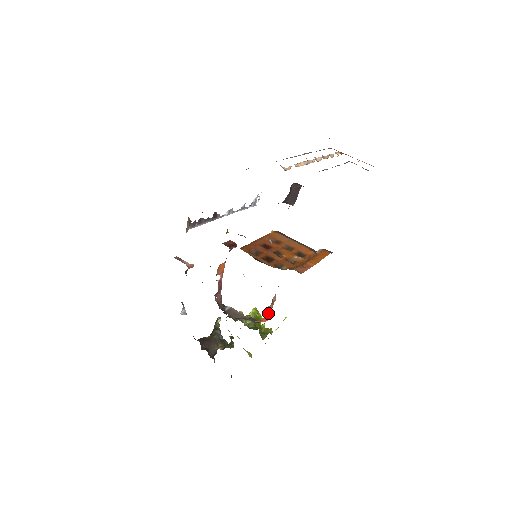
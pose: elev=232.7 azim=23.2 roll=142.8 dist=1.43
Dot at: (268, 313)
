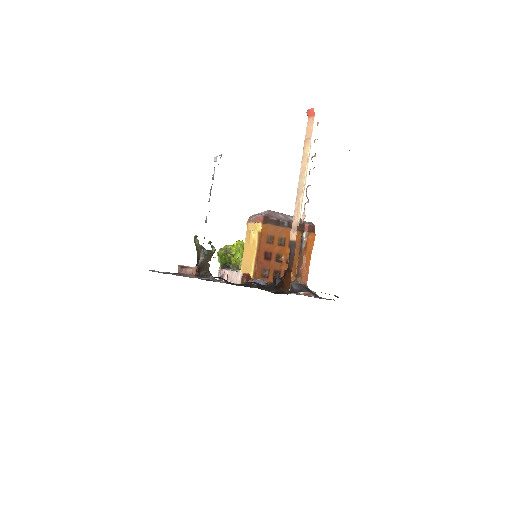
Dot at: occluded
